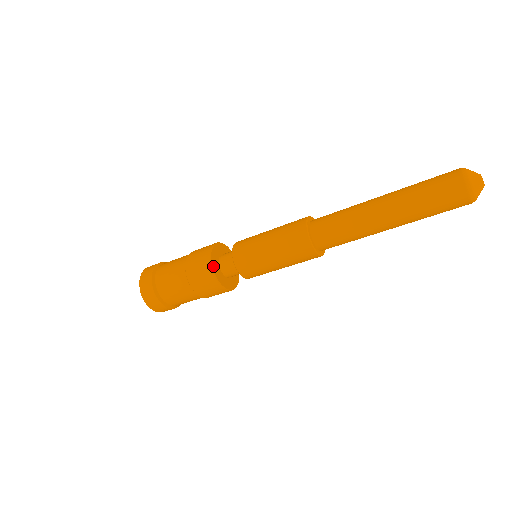
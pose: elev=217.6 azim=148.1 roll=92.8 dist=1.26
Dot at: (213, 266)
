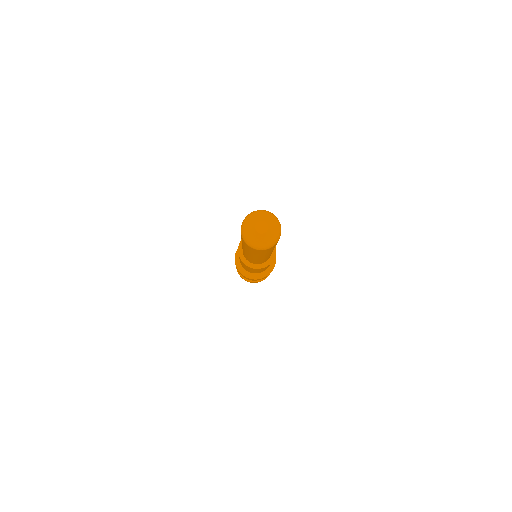
Dot at: (239, 268)
